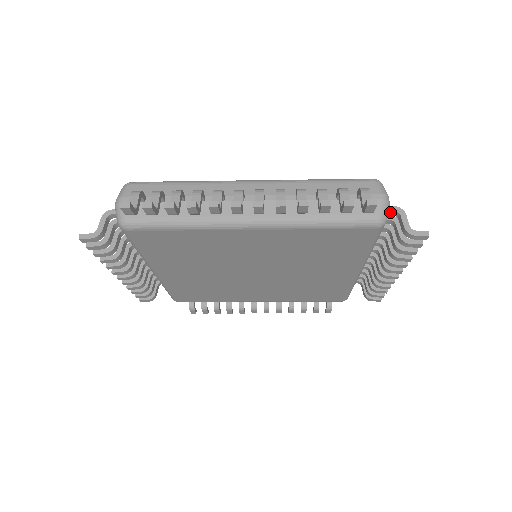
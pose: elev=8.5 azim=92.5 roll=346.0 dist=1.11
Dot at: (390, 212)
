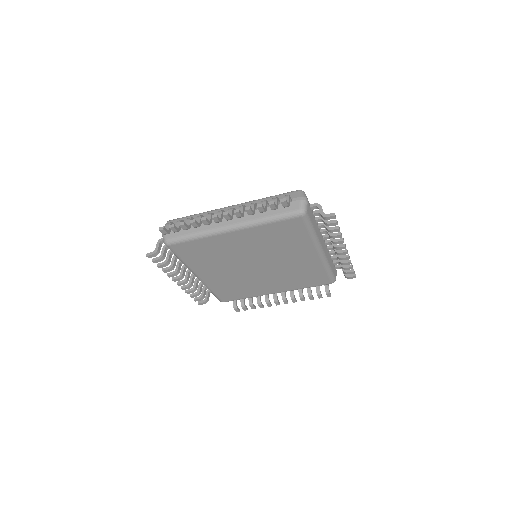
Dot at: (313, 207)
